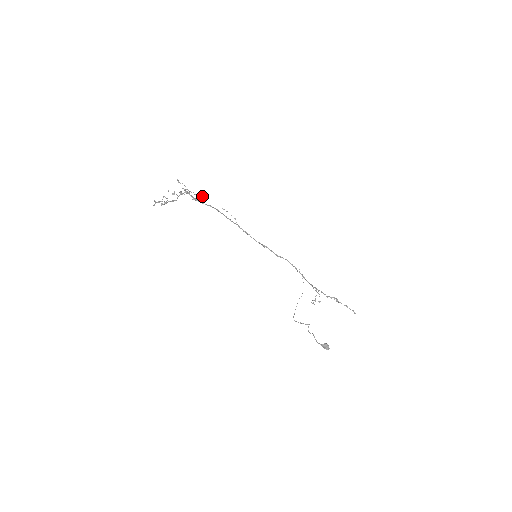
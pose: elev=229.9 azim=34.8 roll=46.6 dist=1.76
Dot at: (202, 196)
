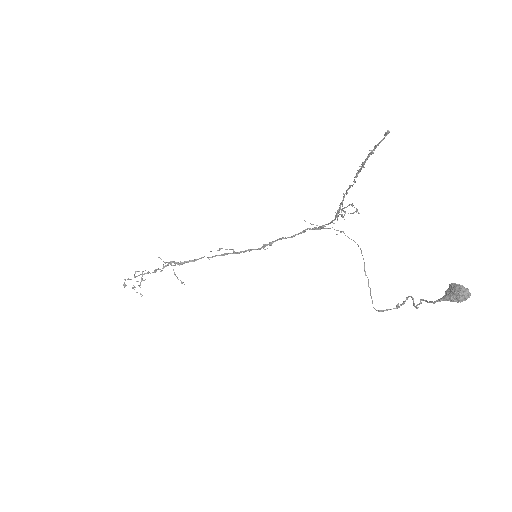
Dot at: occluded
